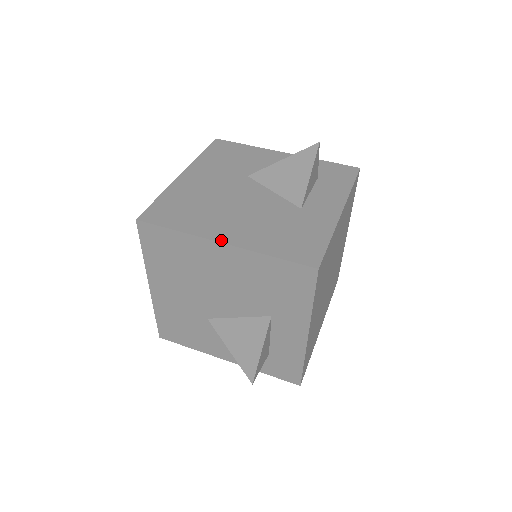
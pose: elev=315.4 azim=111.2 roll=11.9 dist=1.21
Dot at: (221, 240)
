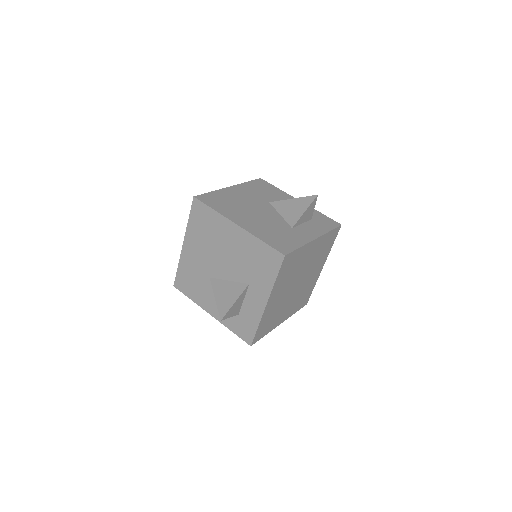
Dot at: (237, 223)
